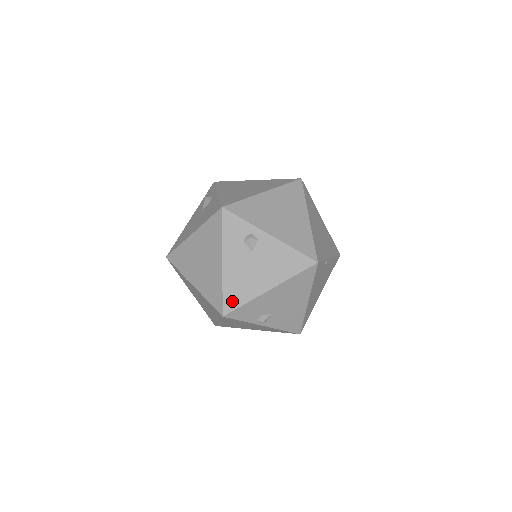
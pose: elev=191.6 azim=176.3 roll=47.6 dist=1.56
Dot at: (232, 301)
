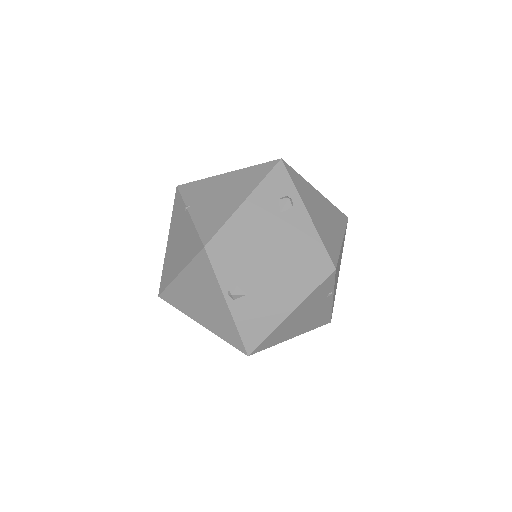
Dot at: (226, 240)
